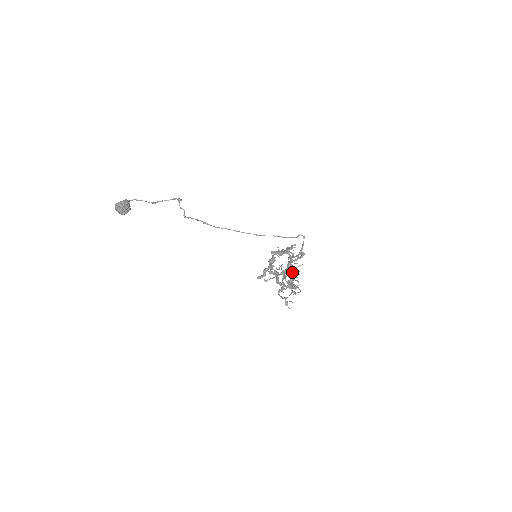
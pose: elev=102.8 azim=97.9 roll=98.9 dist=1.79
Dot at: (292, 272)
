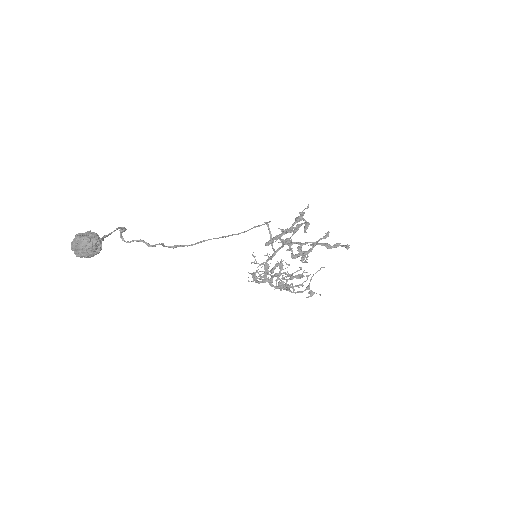
Dot at: (273, 272)
